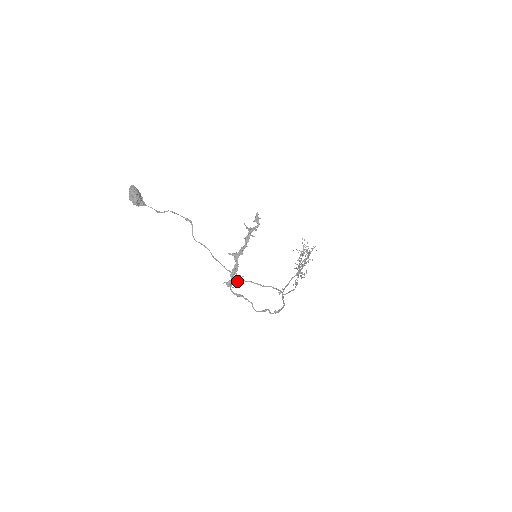
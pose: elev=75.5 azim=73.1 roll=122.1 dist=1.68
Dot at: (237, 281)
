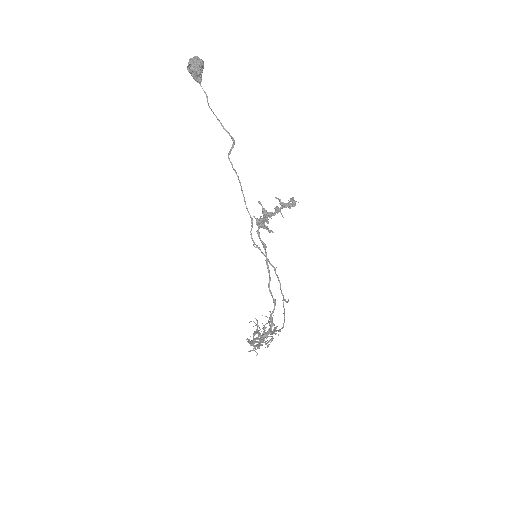
Dot at: occluded
